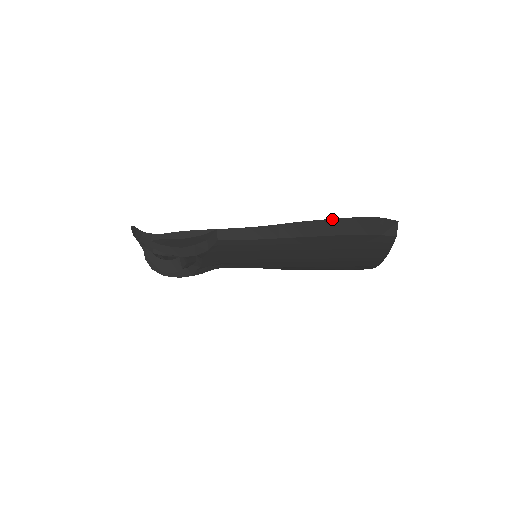
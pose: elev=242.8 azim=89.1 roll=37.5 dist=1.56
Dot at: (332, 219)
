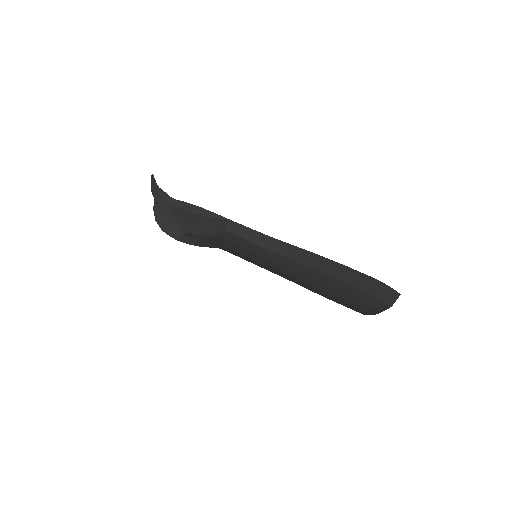
Dot at: (340, 264)
